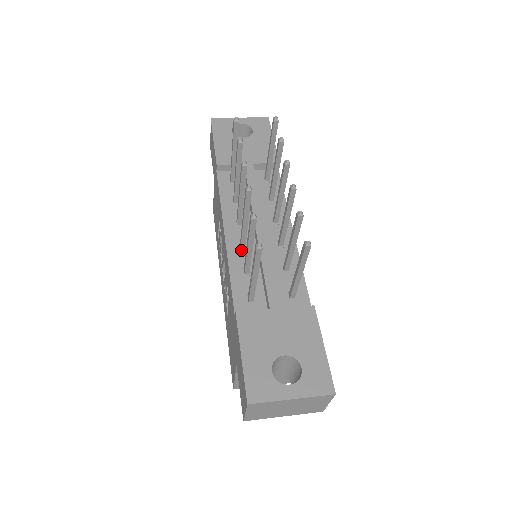
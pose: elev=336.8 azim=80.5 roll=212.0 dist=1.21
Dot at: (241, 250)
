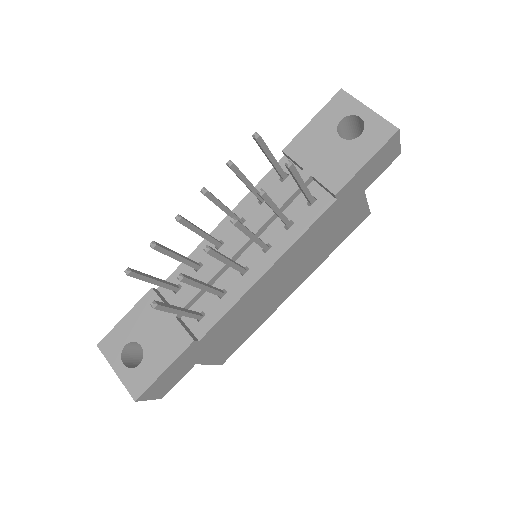
Dot at: (217, 246)
